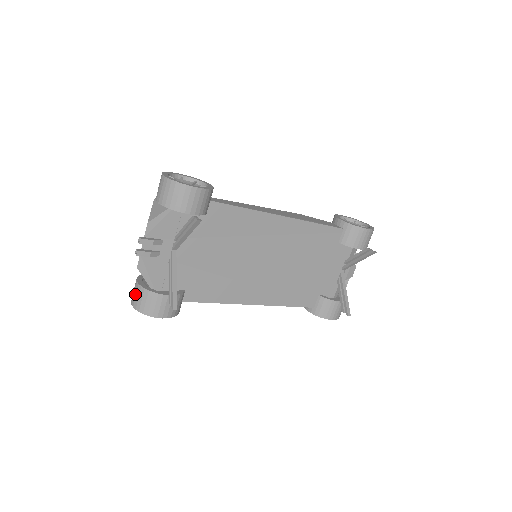
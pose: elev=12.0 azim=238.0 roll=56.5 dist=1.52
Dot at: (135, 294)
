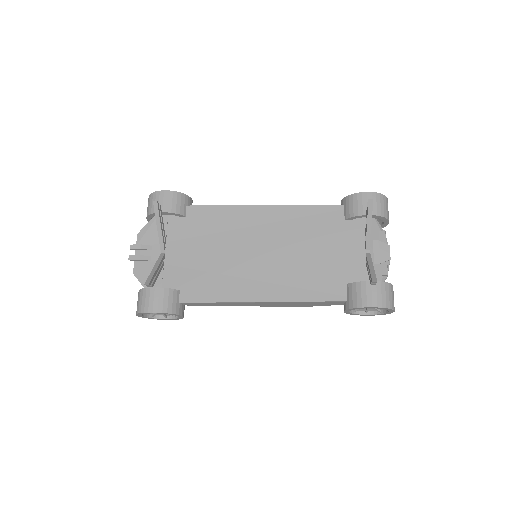
Dot at: occluded
